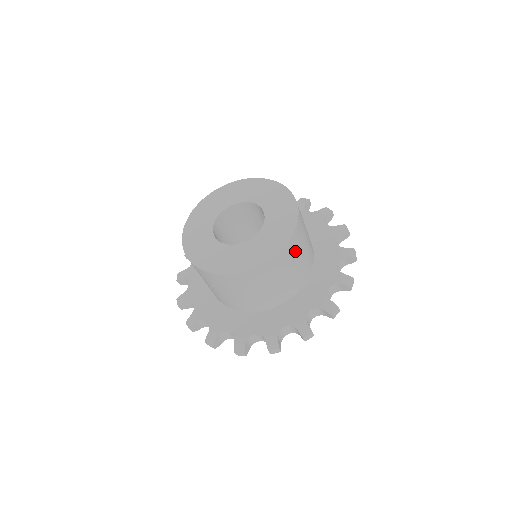
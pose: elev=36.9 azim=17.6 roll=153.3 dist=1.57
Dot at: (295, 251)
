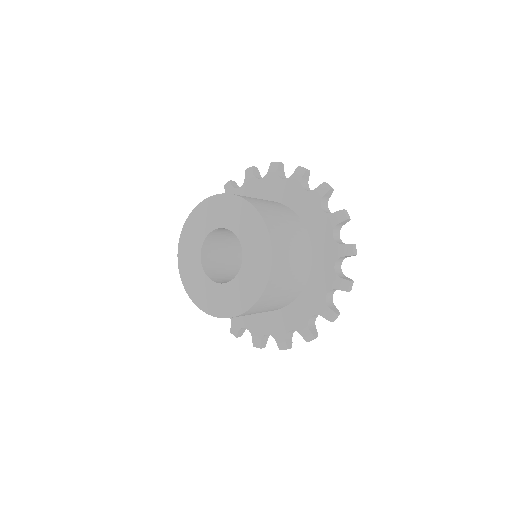
Dot at: (278, 284)
